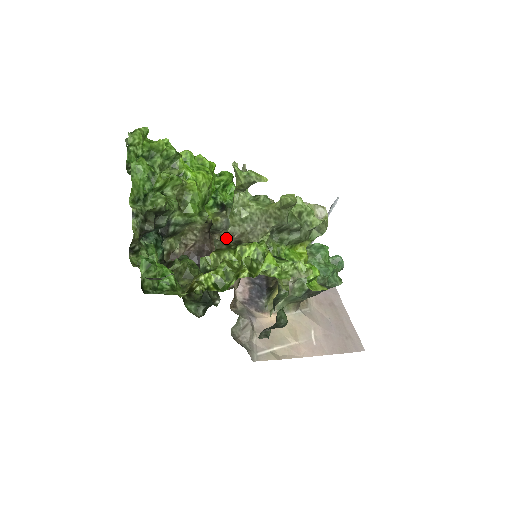
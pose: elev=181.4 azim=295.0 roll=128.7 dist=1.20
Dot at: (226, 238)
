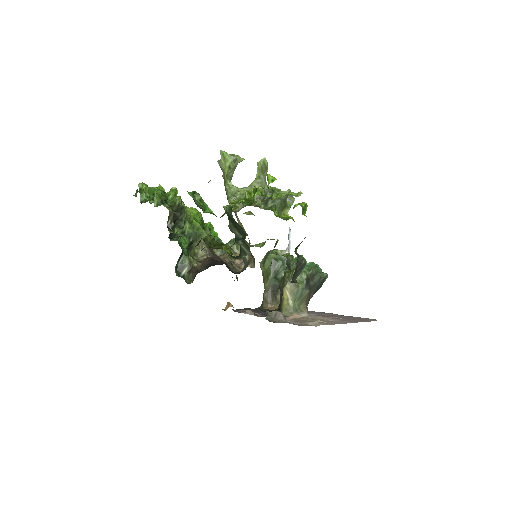
Dot at: occluded
